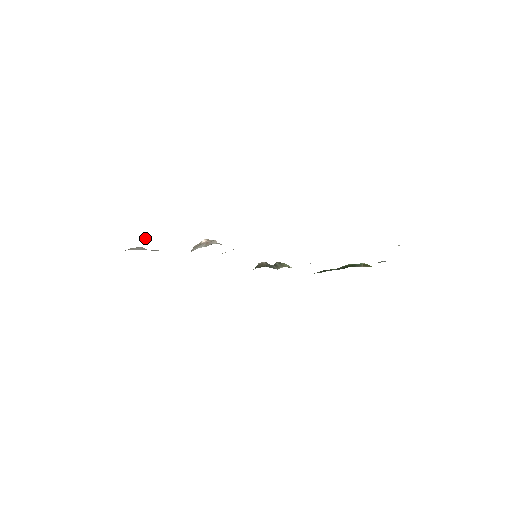
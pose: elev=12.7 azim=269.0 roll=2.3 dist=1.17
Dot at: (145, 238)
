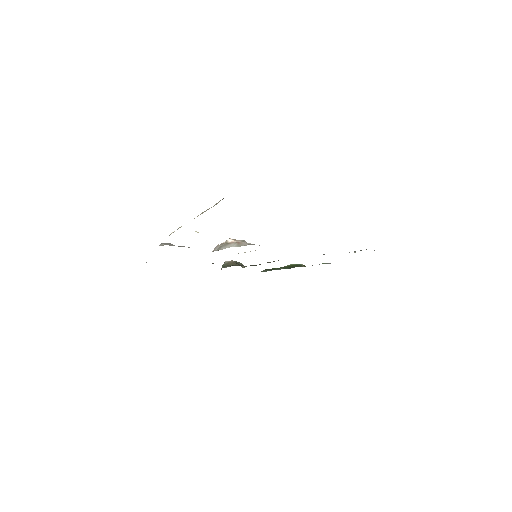
Dot at: occluded
